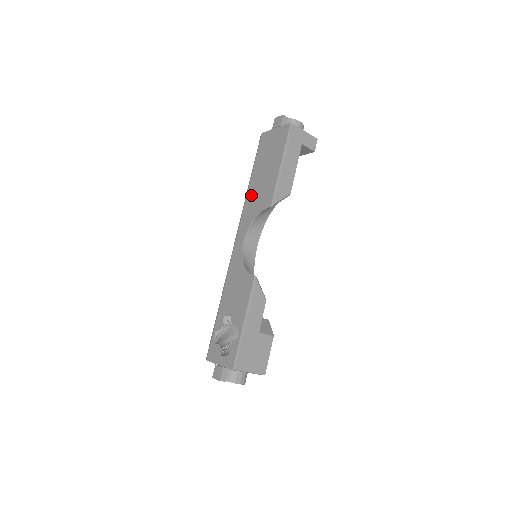
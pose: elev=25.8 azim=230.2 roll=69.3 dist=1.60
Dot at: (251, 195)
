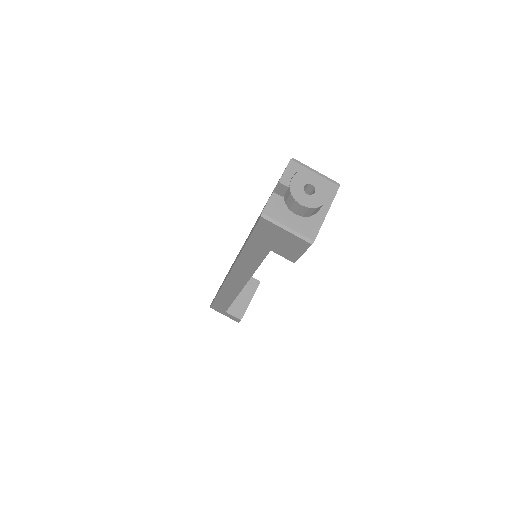
Dot at: occluded
